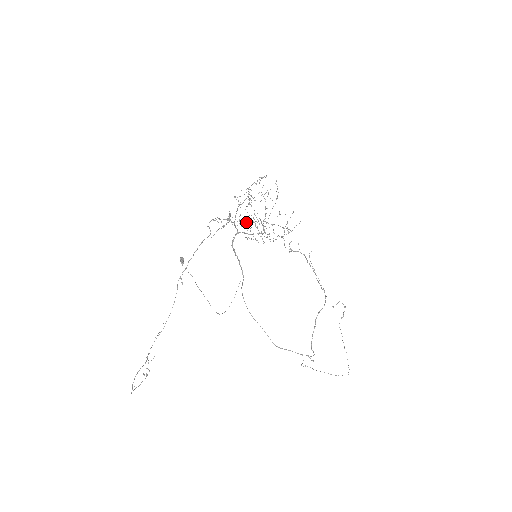
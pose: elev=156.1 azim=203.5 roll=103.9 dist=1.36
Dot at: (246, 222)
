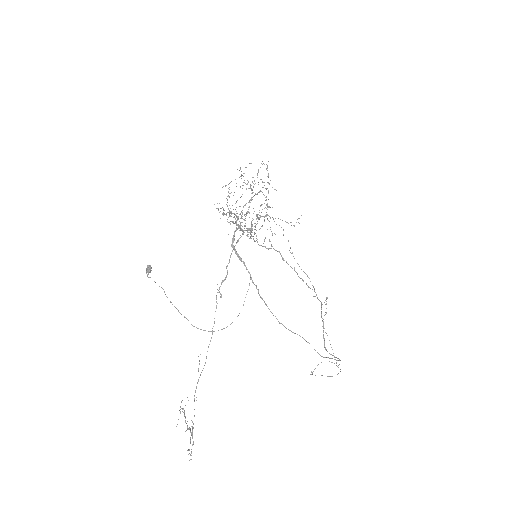
Dot at: occluded
